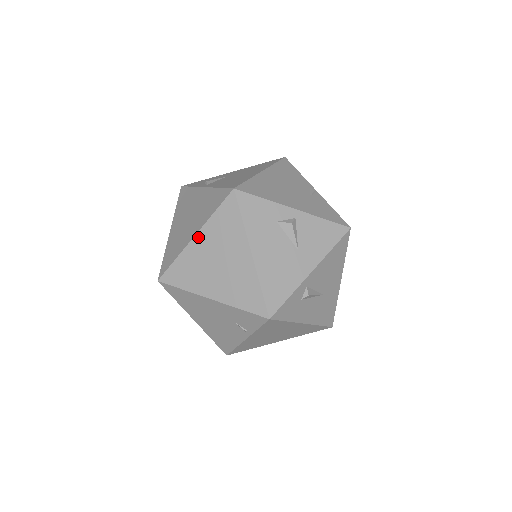
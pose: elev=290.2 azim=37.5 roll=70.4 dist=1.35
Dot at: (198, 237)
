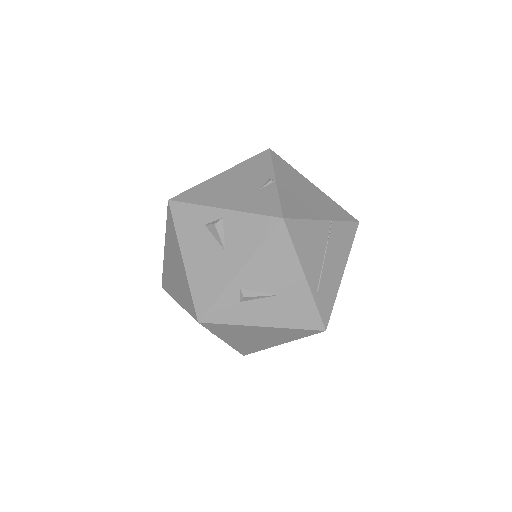
Dot at: (165, 247)
